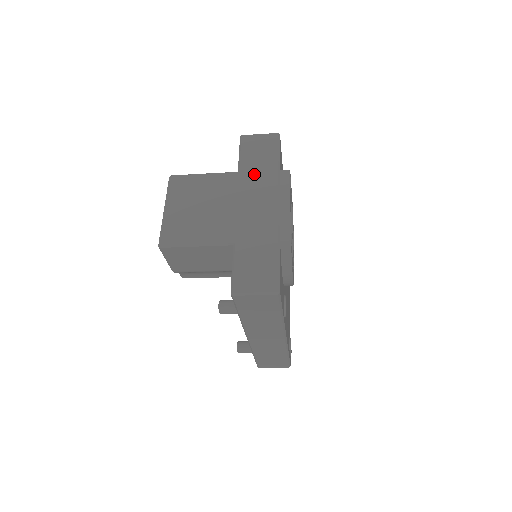
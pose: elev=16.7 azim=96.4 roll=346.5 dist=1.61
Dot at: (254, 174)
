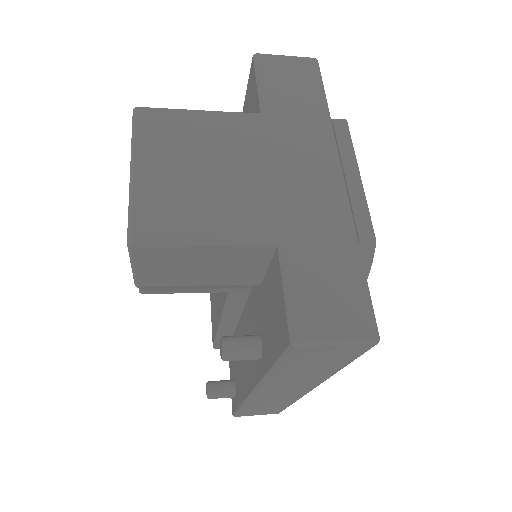
Dot at: (291, 120)
